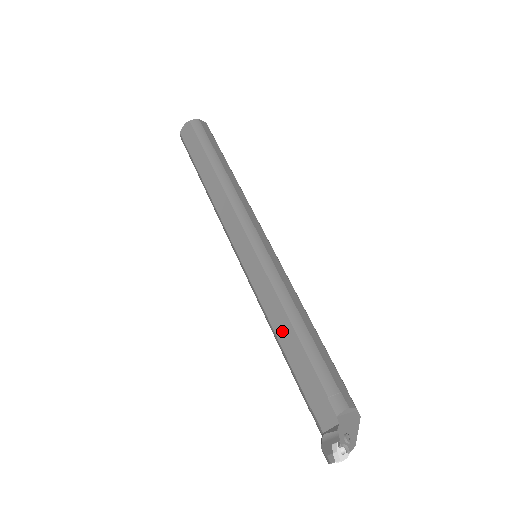
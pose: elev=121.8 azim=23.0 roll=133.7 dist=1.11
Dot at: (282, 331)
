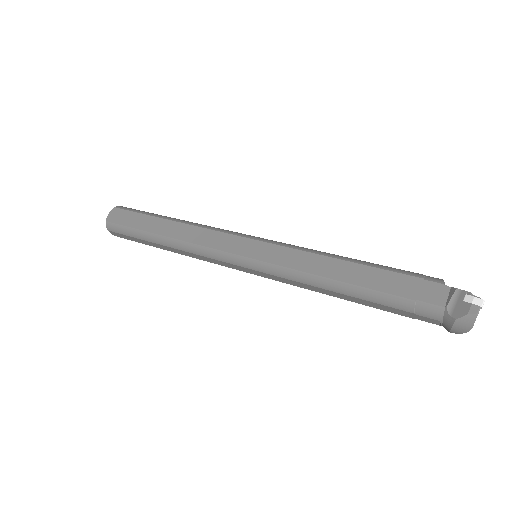
Dot at: (335, 271)
